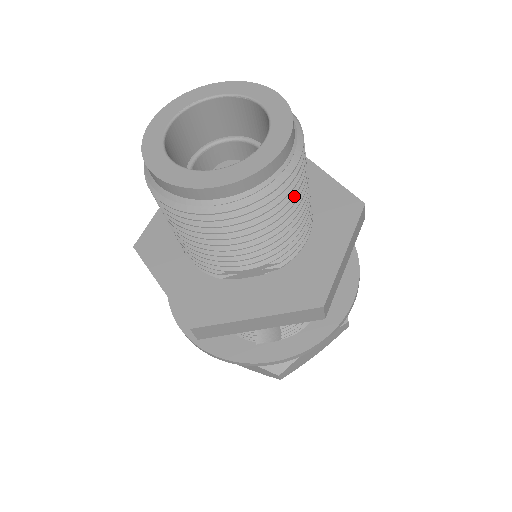
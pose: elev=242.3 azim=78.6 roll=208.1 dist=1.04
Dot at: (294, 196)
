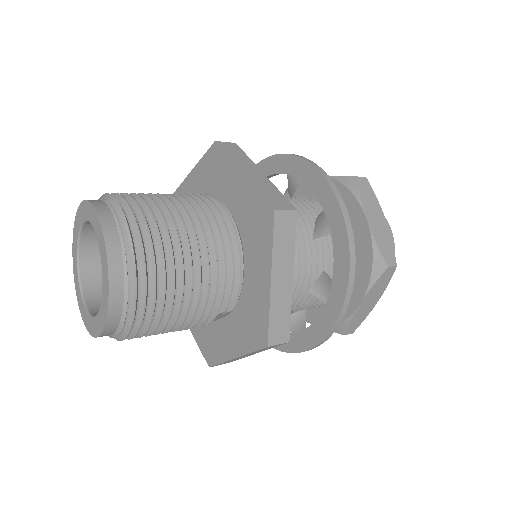
Dot at: (170, 288)
